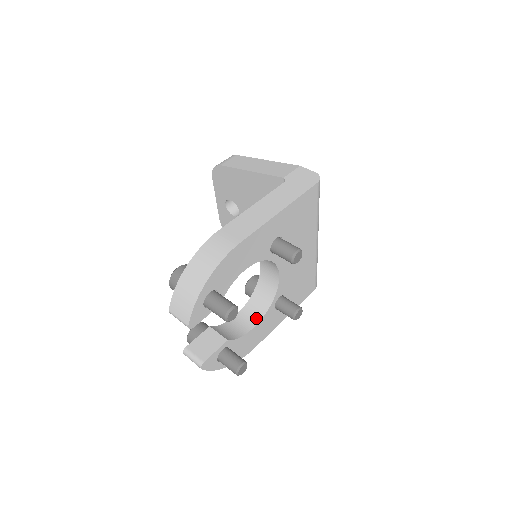
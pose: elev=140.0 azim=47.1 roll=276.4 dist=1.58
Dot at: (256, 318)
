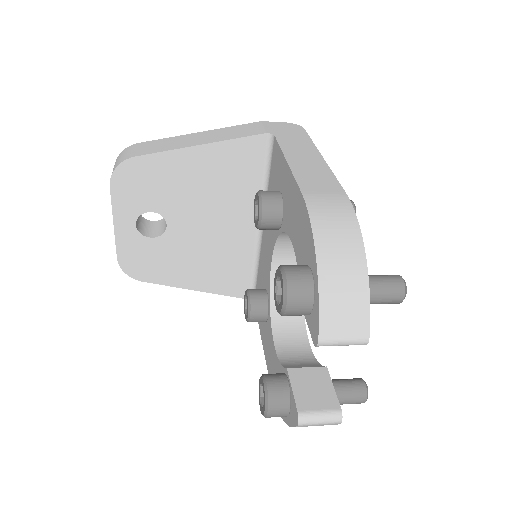
Dot at: (300, 333)
